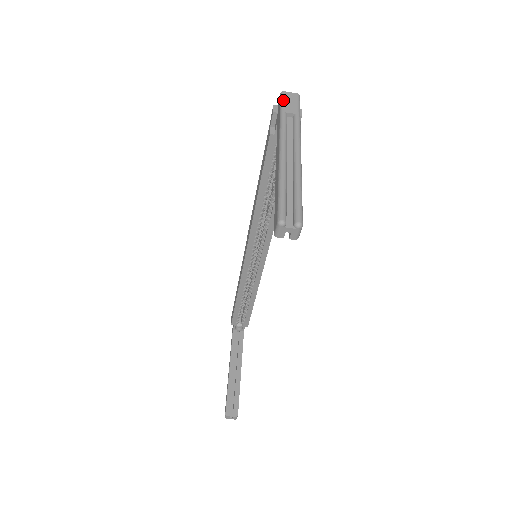
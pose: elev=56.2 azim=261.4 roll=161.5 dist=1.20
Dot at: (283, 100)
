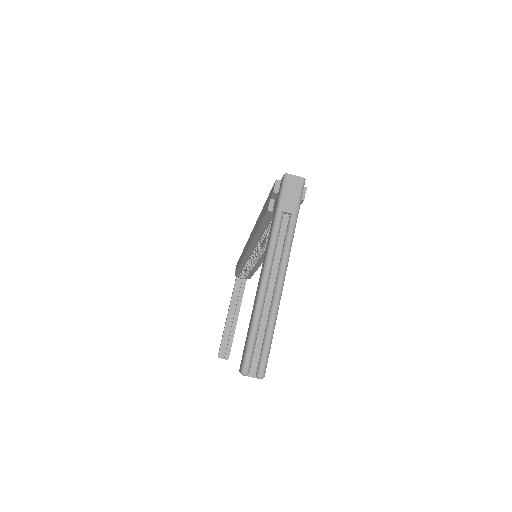
Dot at: (284, 190)
